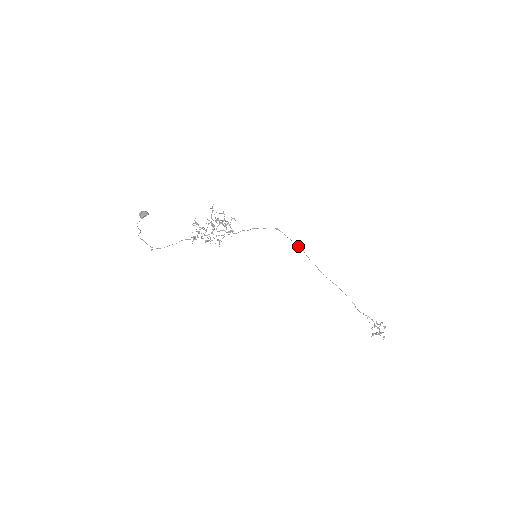
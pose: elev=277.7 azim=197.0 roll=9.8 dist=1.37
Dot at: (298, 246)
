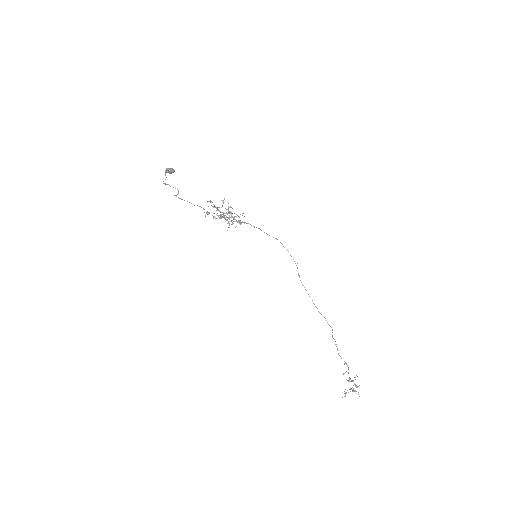
Dot at: occluded
